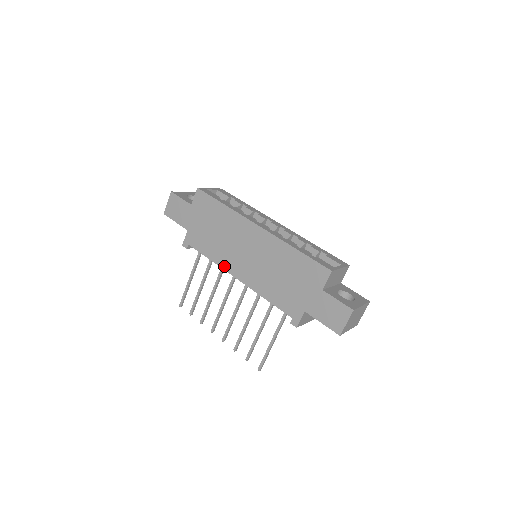
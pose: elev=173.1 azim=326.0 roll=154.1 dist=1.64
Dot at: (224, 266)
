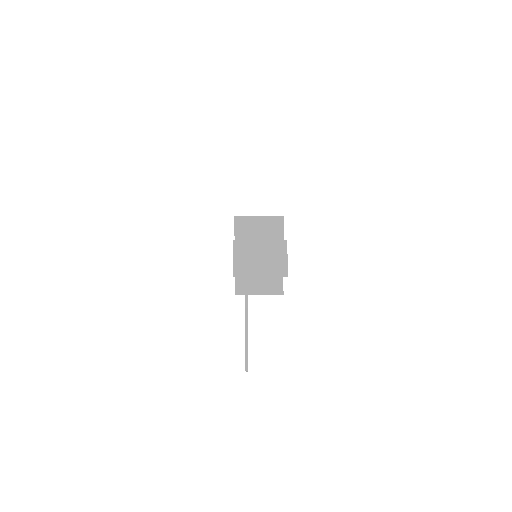
Dot at: occluded
